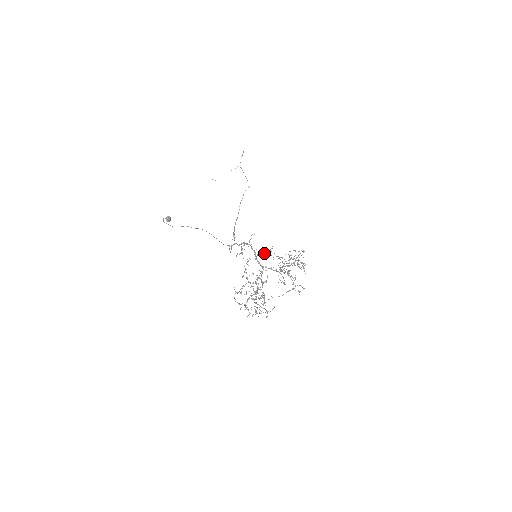
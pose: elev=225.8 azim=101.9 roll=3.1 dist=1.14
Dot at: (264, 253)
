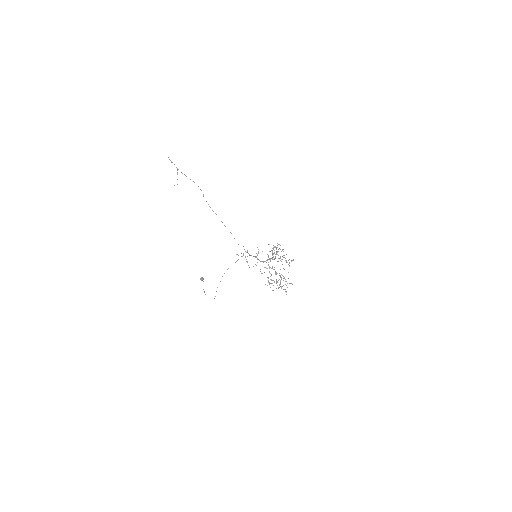
Dot at: occluded
